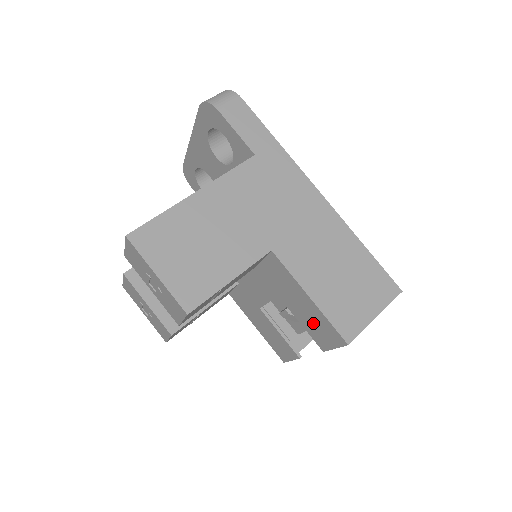
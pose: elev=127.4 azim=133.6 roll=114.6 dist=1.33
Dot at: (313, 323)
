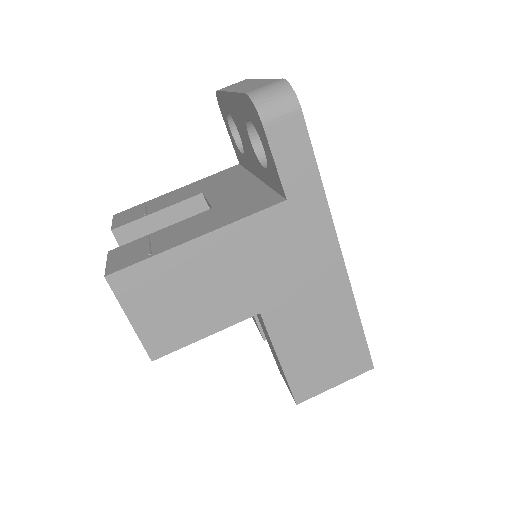
Dot at: occluded
